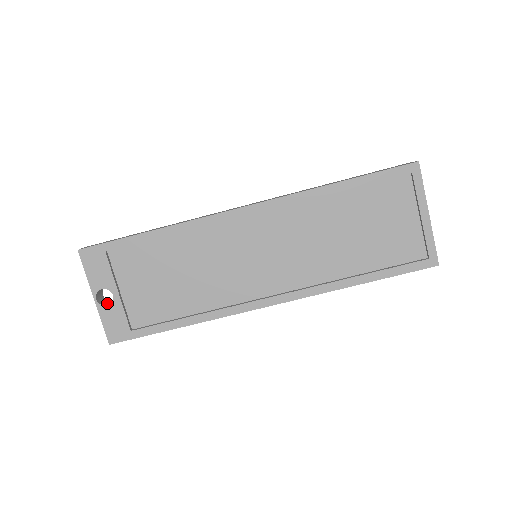
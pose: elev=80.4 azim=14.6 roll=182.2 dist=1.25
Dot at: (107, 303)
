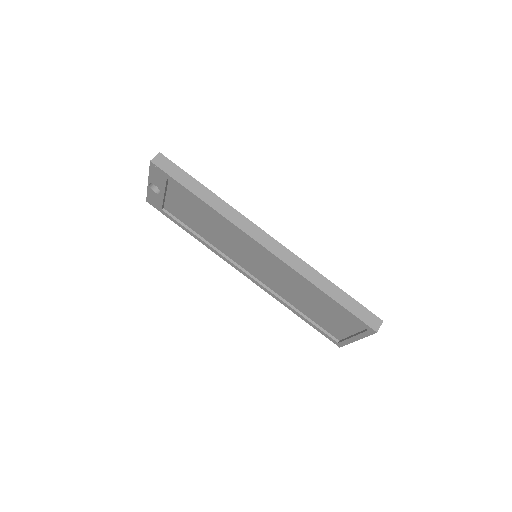
Dot at: (156, 186)
